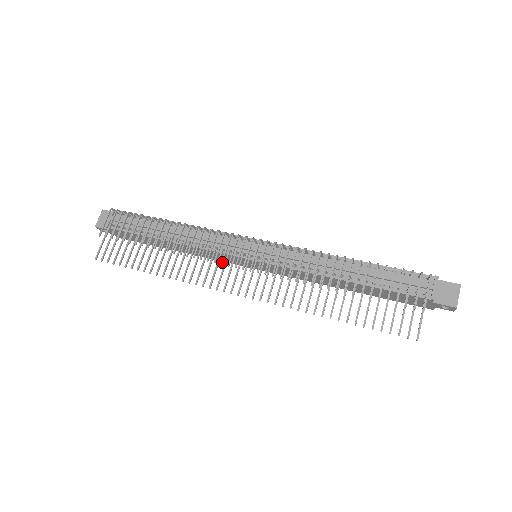
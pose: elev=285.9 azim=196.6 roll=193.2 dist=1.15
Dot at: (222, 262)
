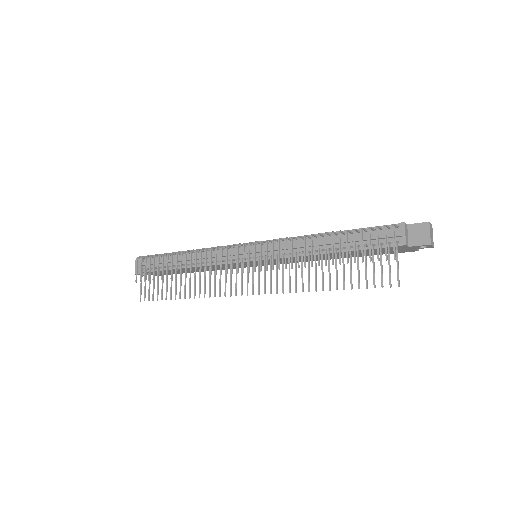
Dot at: (226, 272)
